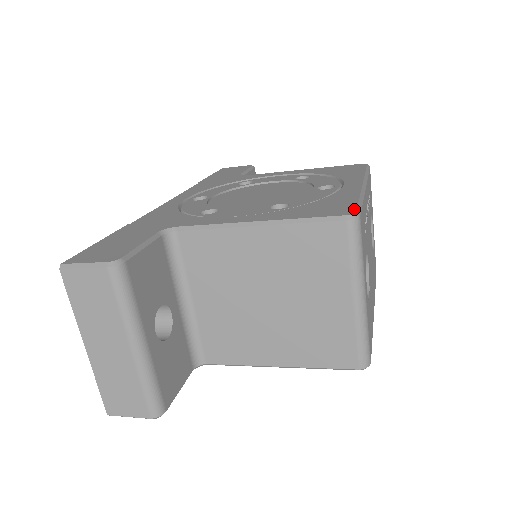
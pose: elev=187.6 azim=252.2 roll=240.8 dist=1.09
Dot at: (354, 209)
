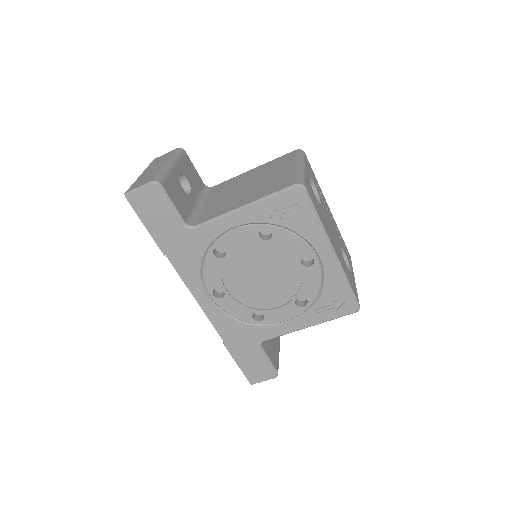
Dot at: occluded
